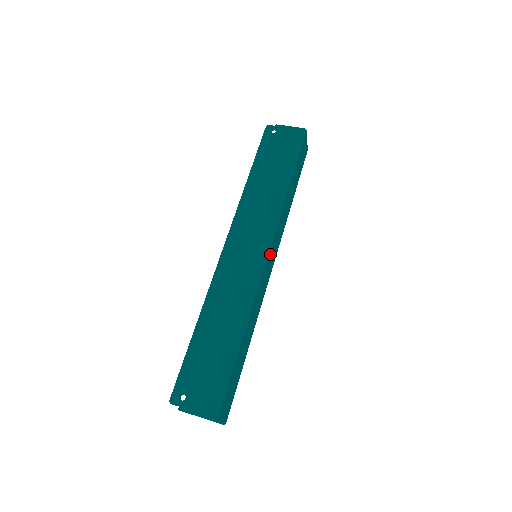
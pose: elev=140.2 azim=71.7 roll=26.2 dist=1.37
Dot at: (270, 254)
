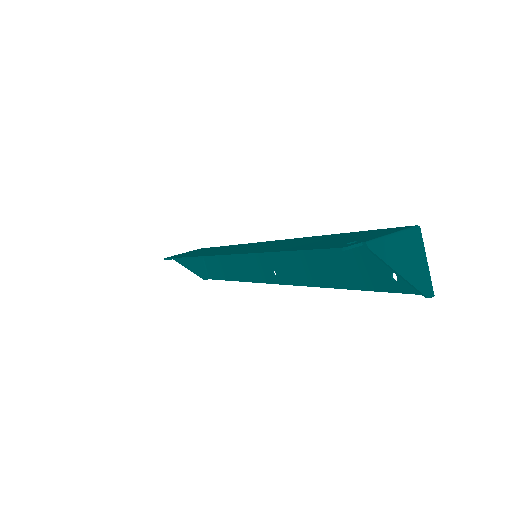
Dot at: occluded
